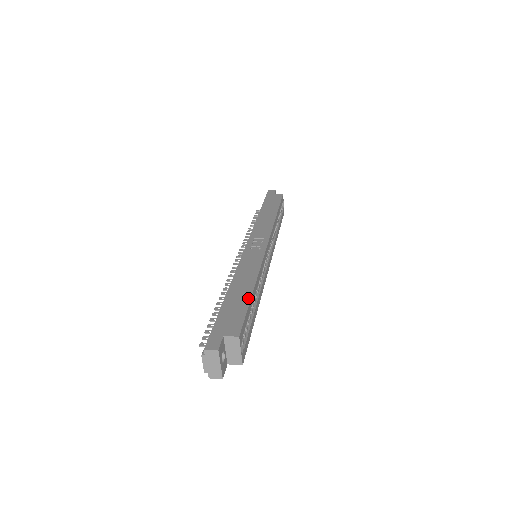
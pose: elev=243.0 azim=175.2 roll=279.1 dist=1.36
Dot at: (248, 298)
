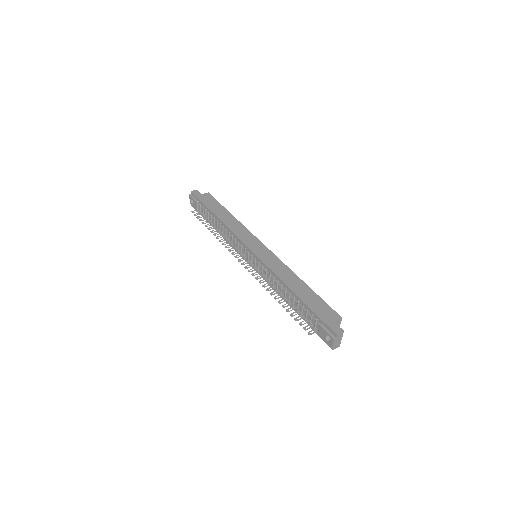
Dot at: (312, 291)
